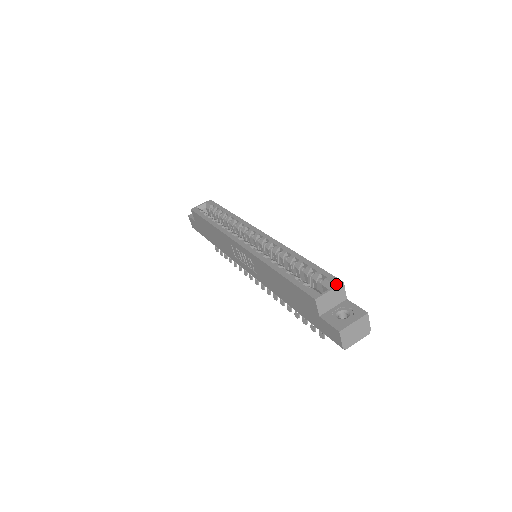
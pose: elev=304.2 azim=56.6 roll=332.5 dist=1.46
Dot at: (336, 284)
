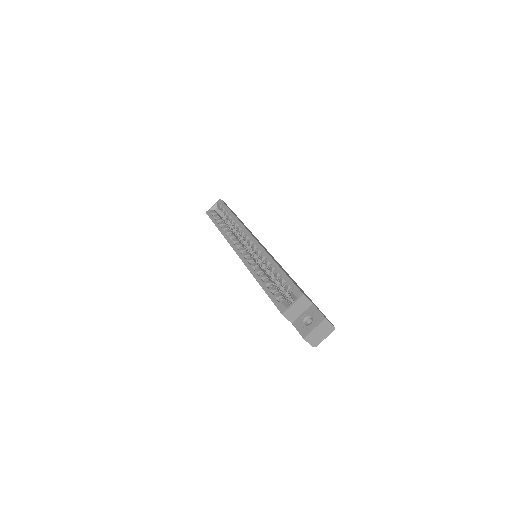
Dot at: (298, 297)
